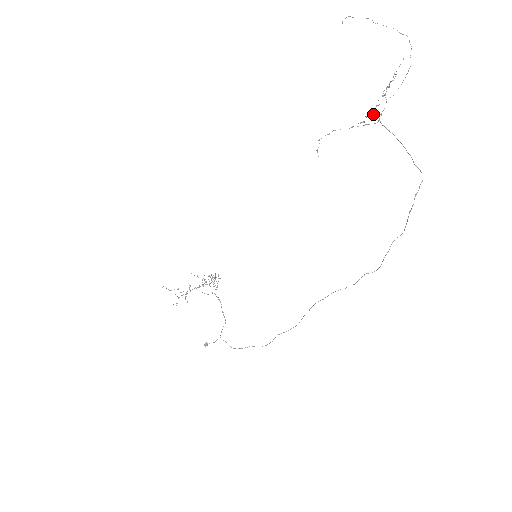
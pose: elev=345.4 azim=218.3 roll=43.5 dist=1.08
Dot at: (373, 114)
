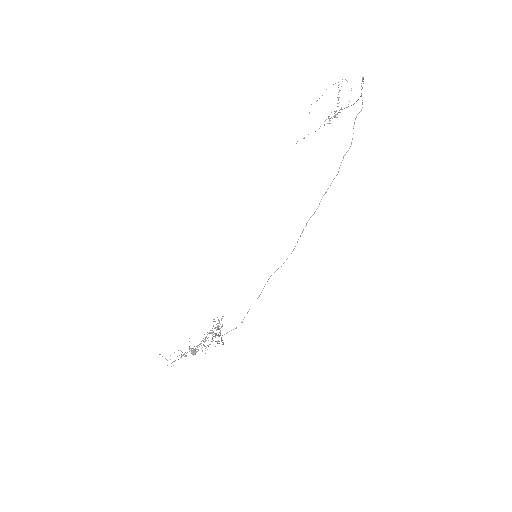
Dot at: (334, 117)
